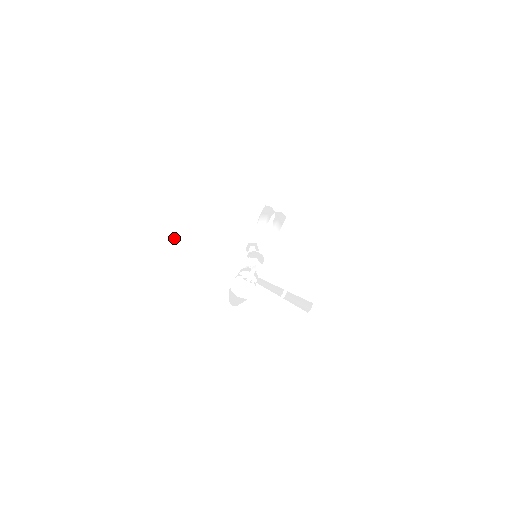
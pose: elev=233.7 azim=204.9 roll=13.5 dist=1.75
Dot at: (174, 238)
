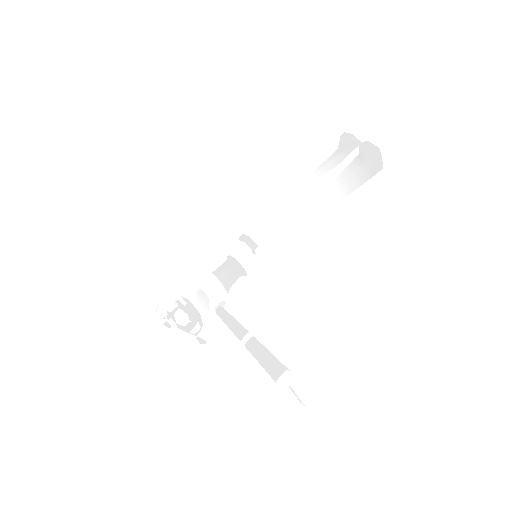
Dot at: occluded
